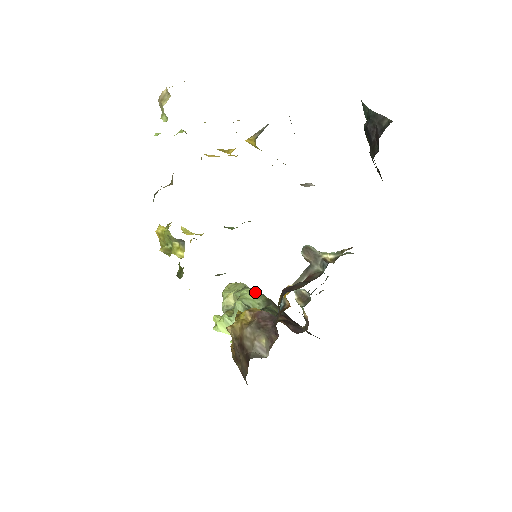
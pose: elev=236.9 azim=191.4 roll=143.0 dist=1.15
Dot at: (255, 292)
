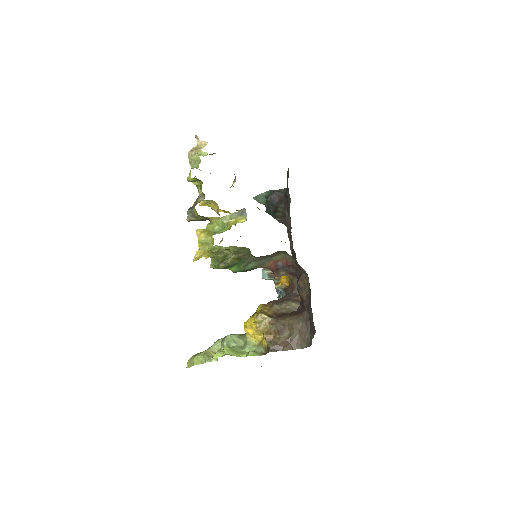
Dot at: occluded
